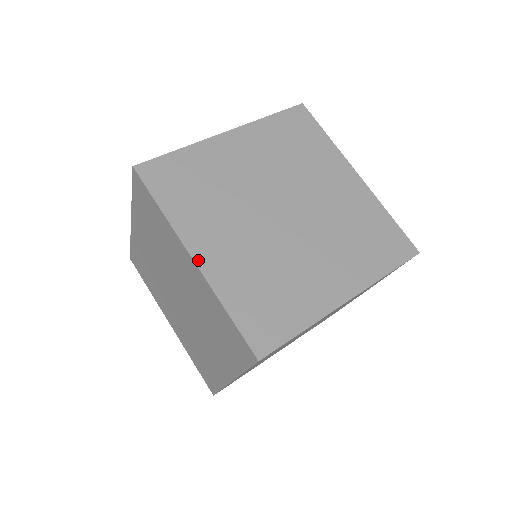
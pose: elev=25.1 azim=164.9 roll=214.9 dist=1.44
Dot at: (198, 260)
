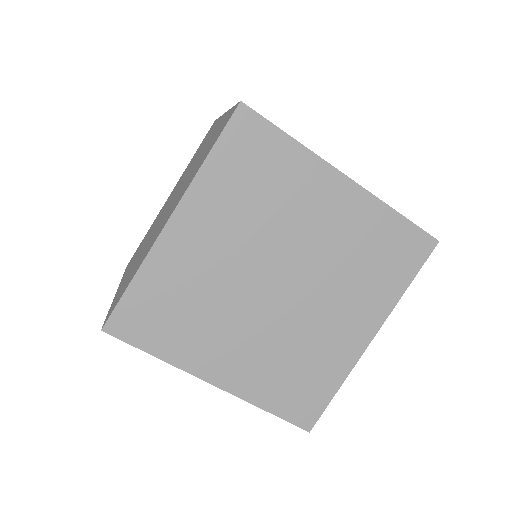
Dot at: occluded
